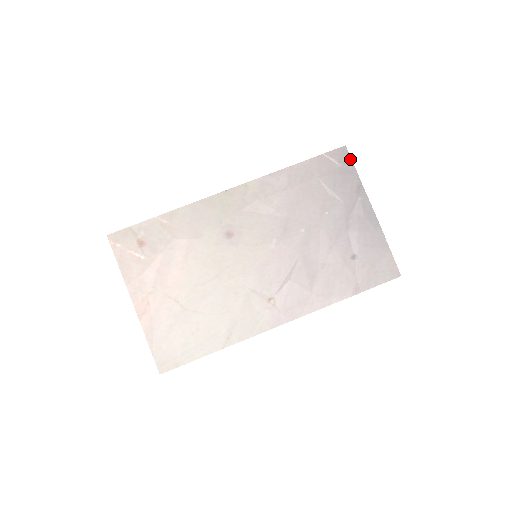
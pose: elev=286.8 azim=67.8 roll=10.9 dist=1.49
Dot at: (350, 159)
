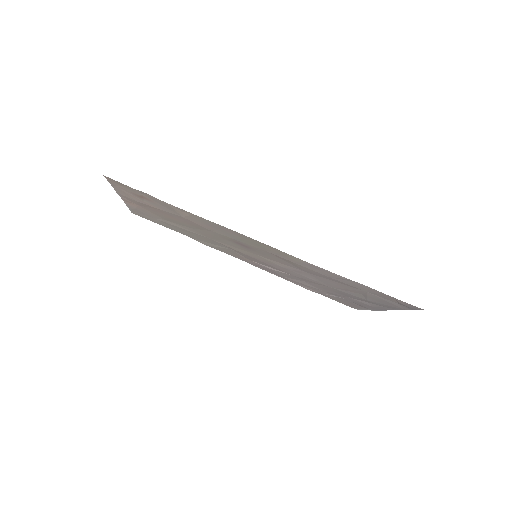
Dot at: occluded
